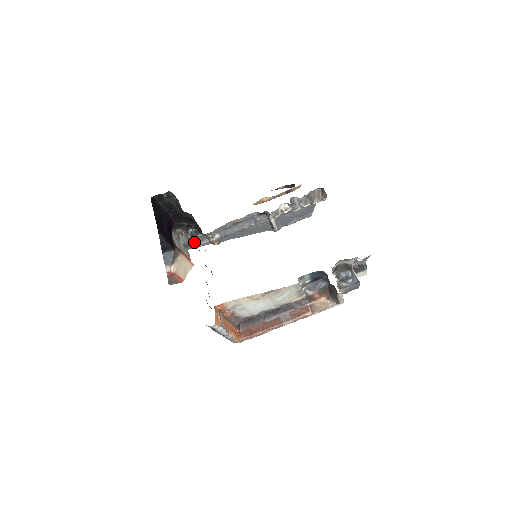
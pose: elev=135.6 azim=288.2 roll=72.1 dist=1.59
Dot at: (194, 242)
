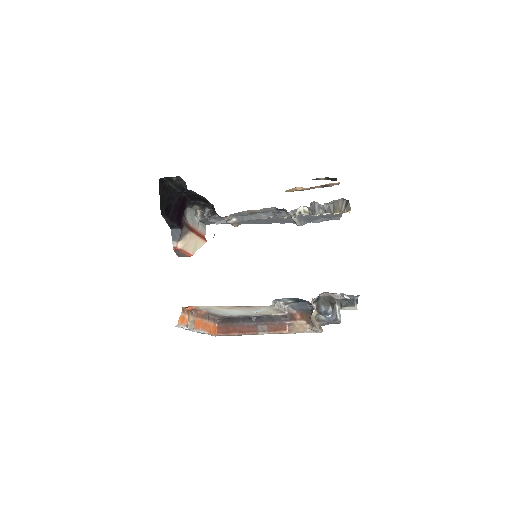
Dot at: (210, 221)
